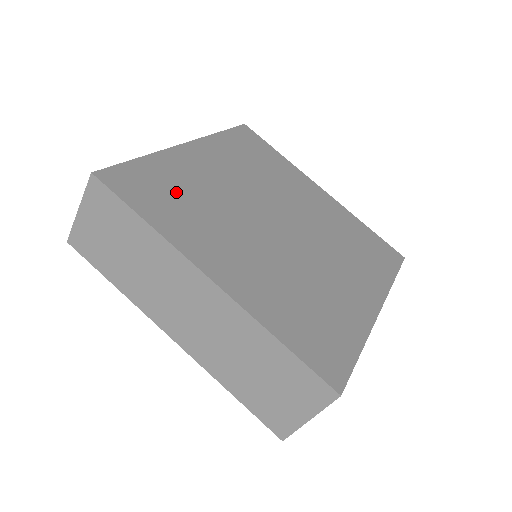
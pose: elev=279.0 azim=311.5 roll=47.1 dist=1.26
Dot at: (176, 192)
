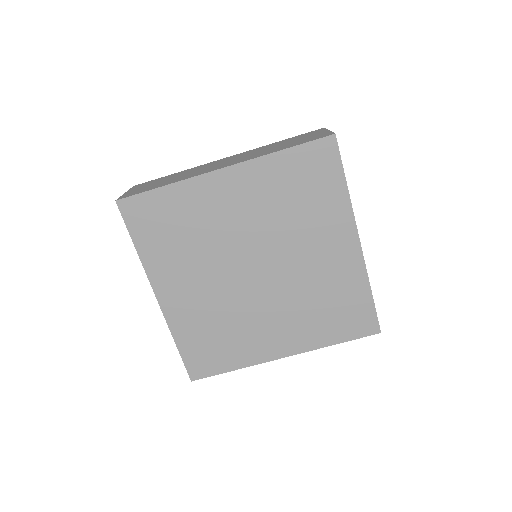
Dot at: (175, 226)
